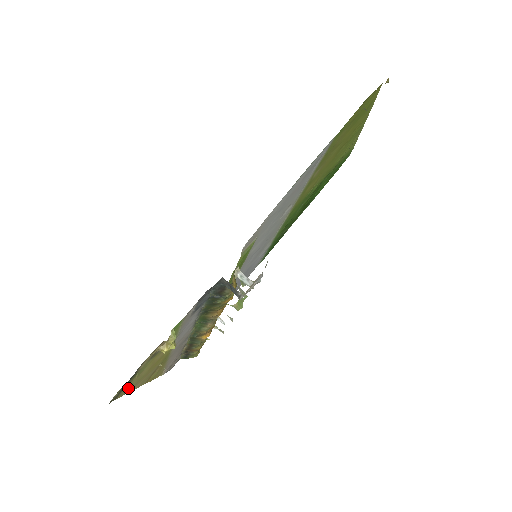
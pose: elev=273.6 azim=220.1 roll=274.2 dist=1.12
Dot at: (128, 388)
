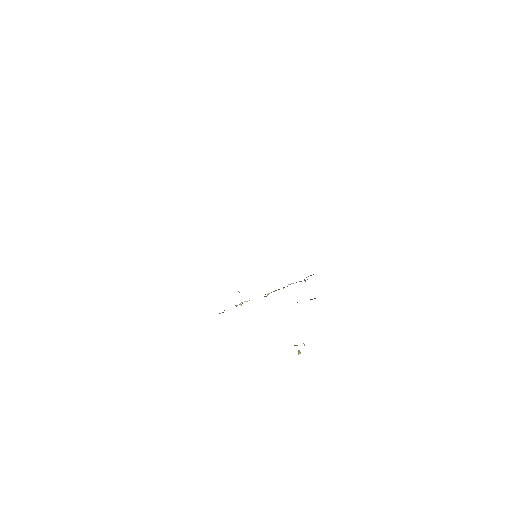
Dot at: occluded
